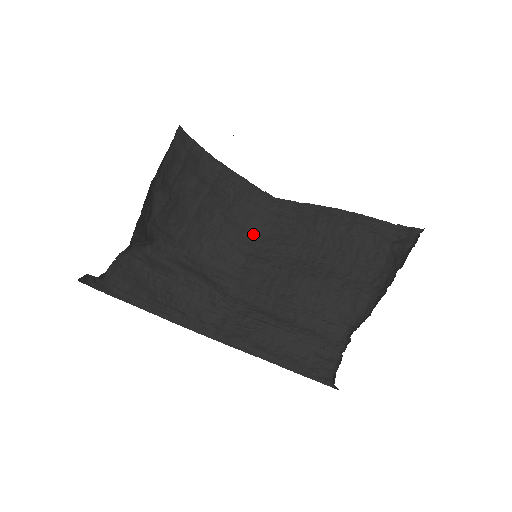
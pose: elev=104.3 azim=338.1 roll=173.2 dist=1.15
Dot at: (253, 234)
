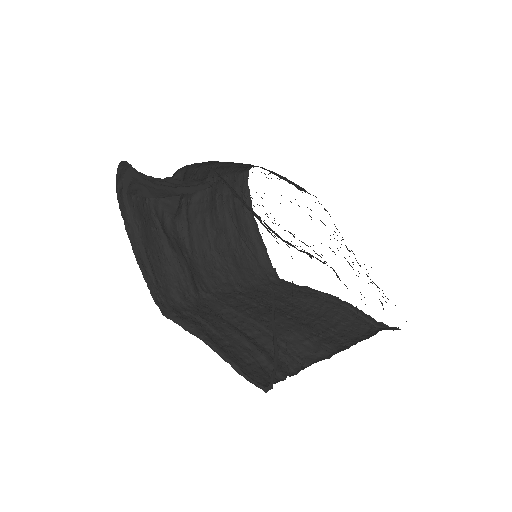
Dot at: (249, 284)
